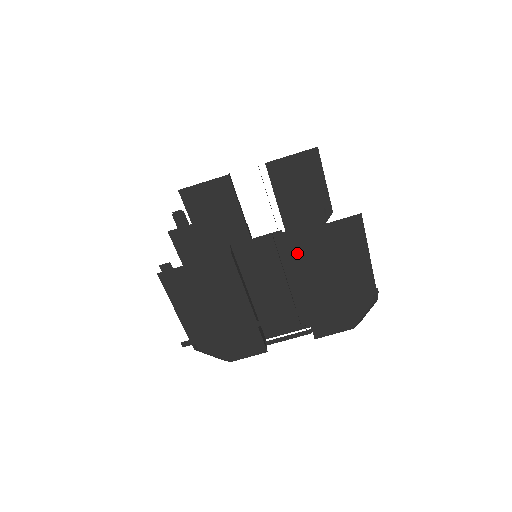
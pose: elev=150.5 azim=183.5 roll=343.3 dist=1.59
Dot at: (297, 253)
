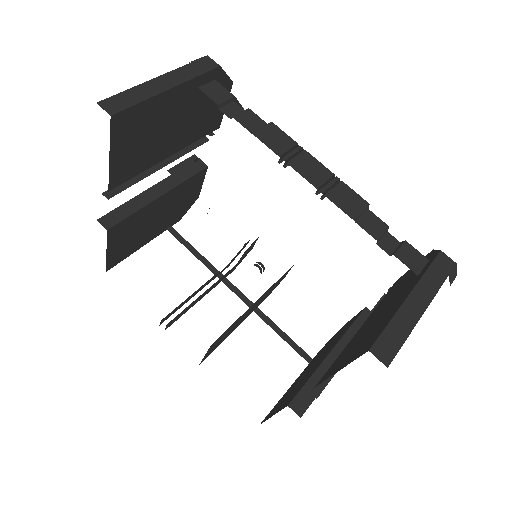
Dot at: occluded
